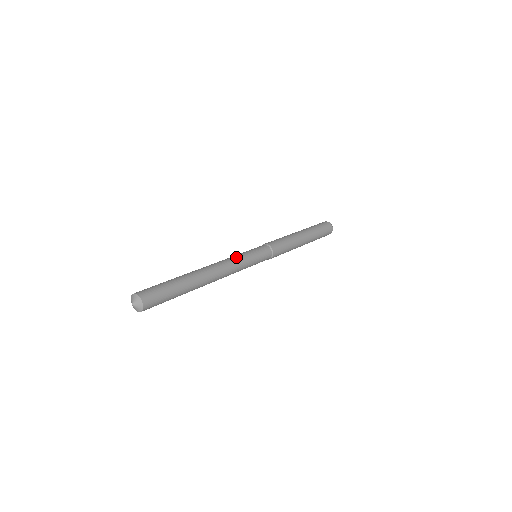
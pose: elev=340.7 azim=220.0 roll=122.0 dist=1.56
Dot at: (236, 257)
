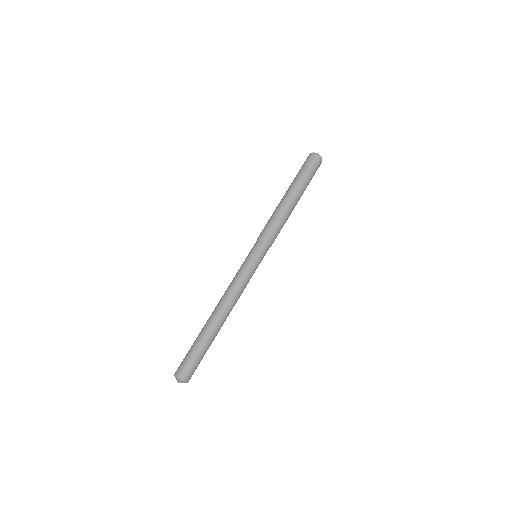
Dot at: (241, 279)
